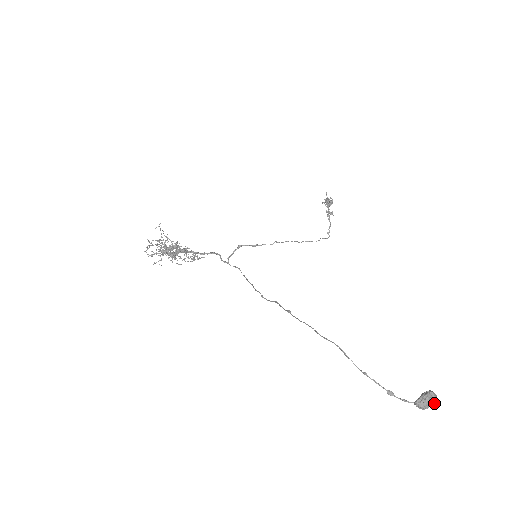
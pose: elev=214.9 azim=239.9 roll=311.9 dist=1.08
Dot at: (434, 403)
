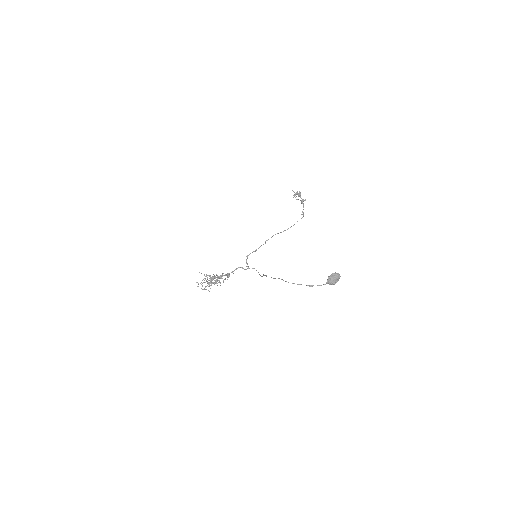
Dot at: (338, 278)
